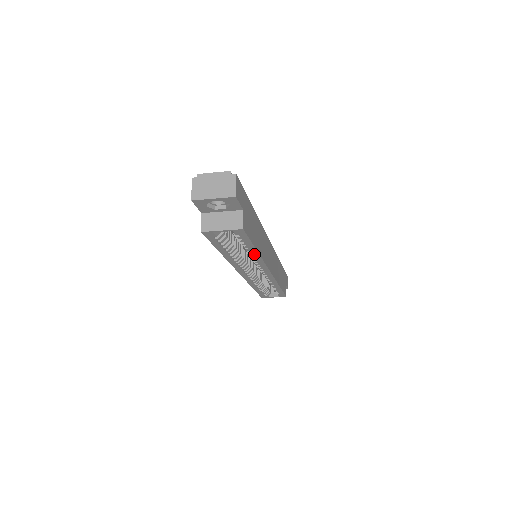
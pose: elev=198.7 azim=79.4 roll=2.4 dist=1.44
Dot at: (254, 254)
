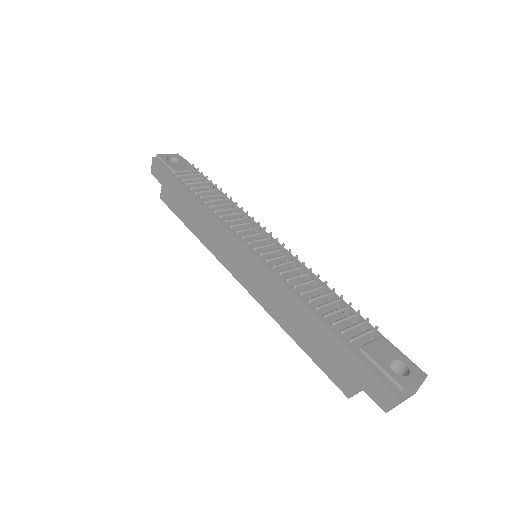
Dot at: occluded
